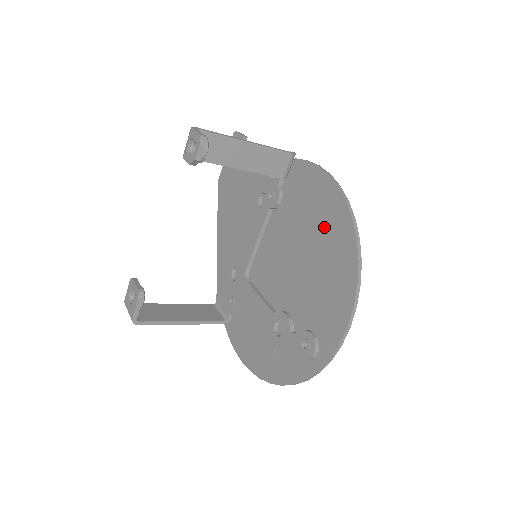
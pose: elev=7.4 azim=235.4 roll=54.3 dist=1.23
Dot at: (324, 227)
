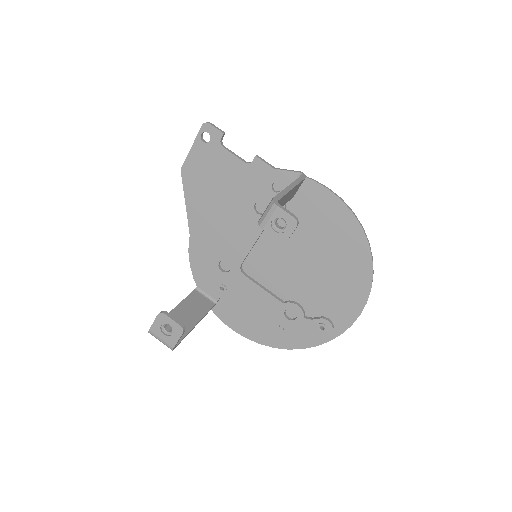
Dot at: (337, 243)
